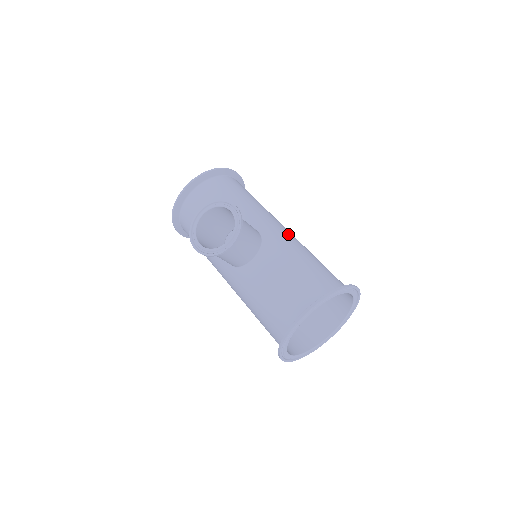
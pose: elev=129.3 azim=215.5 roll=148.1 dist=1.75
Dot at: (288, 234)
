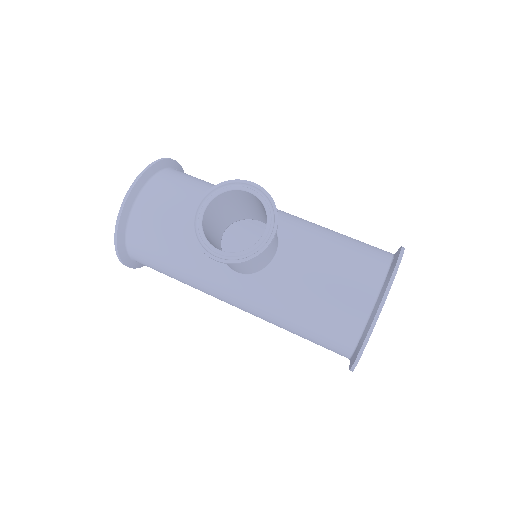
Dot at: occluded
